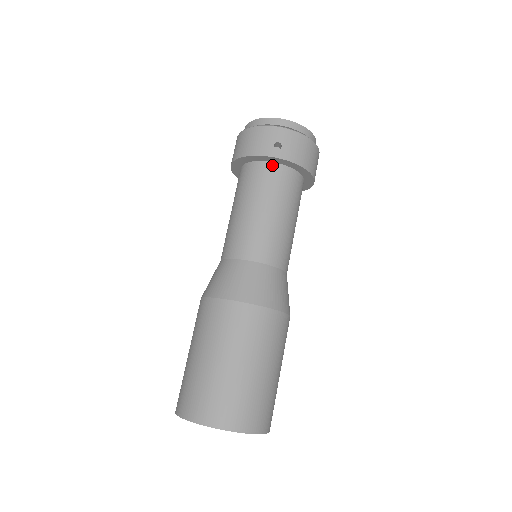
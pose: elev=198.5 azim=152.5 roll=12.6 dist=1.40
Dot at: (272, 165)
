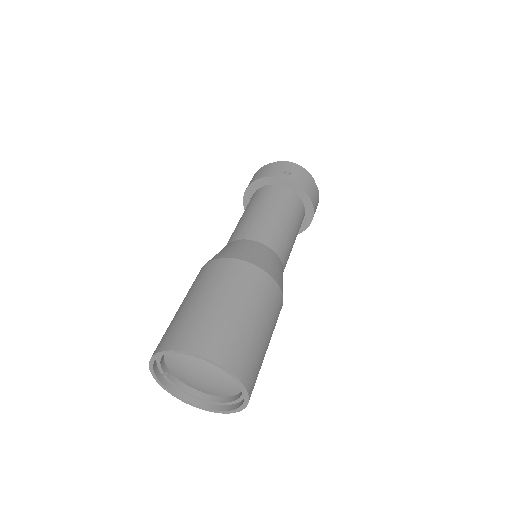
Dot at: (281, 187)
